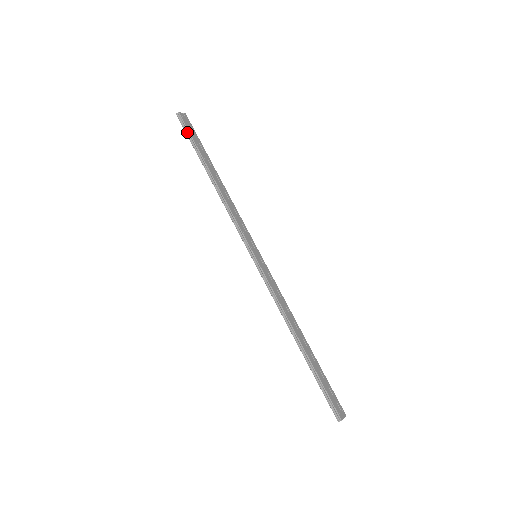
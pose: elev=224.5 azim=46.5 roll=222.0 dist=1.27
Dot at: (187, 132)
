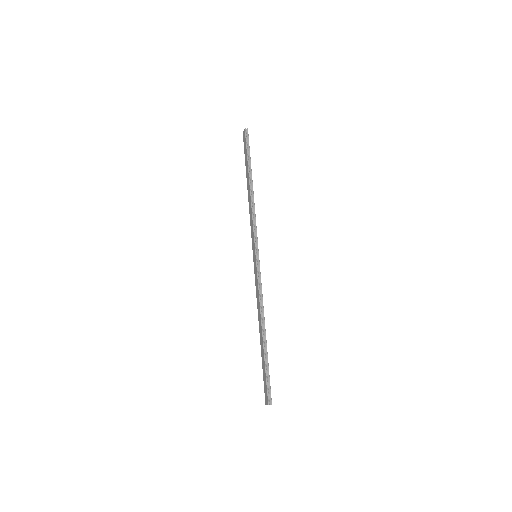
Dot at: (247, 145)
